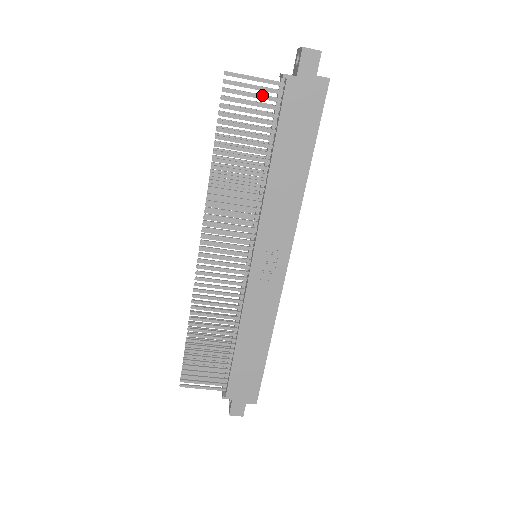
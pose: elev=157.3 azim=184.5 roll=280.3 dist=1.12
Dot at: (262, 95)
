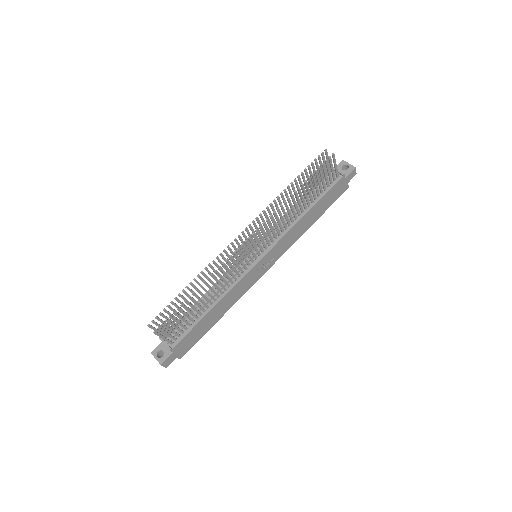
Dot at: occluded
